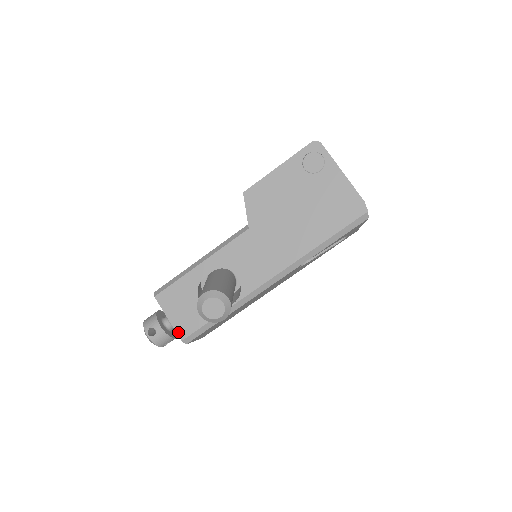
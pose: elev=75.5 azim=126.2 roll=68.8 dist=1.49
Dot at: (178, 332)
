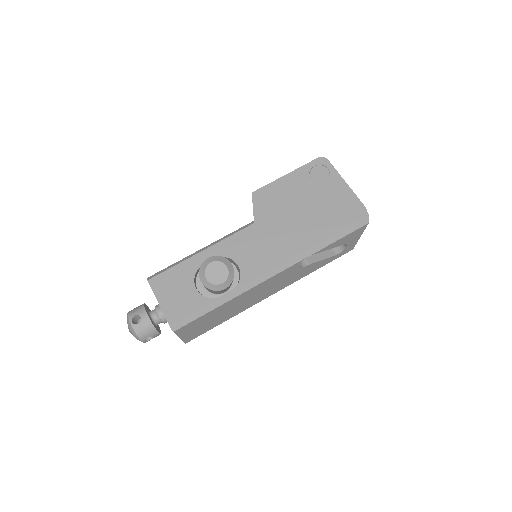
Dot at: (167, 317)
